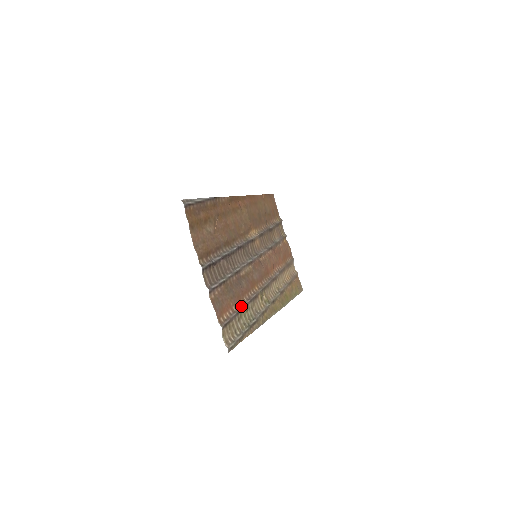
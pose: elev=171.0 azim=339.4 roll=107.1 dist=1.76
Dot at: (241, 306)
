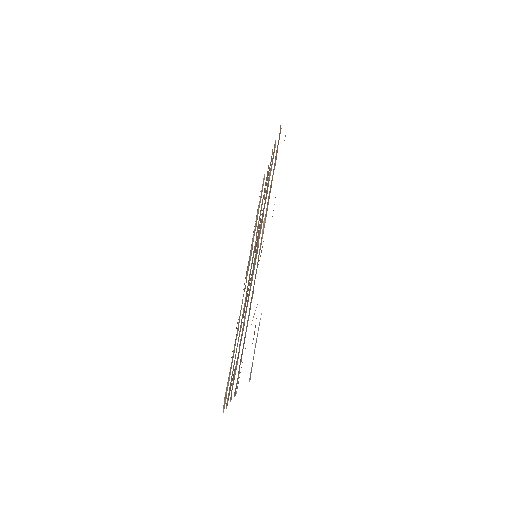
Dot at: occluded
